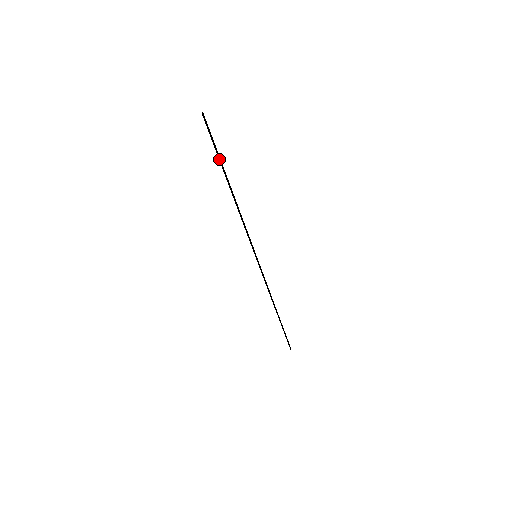
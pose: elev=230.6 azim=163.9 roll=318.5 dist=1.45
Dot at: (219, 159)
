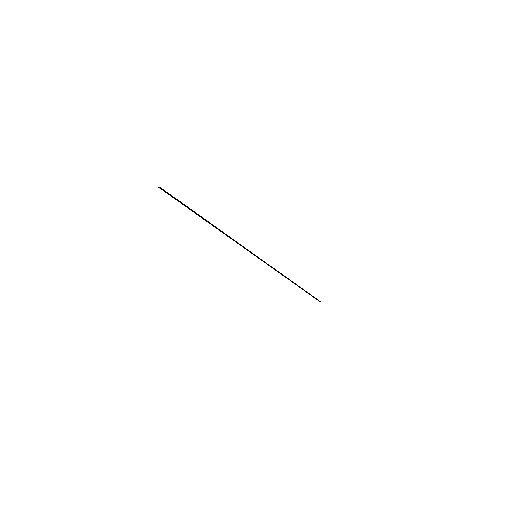
Dot at: (189, 209)
